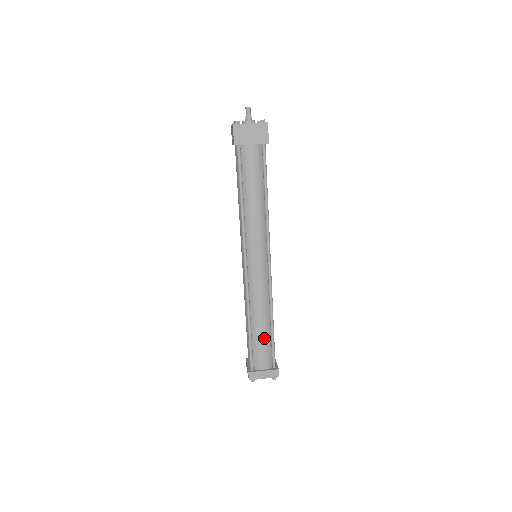
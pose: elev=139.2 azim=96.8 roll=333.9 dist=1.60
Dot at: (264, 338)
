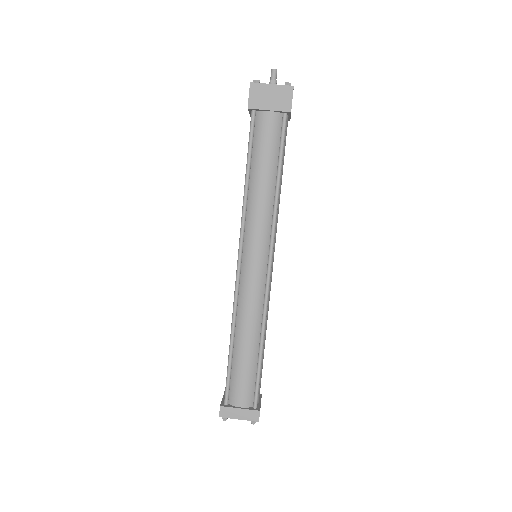
Dot at: (248, 364)
